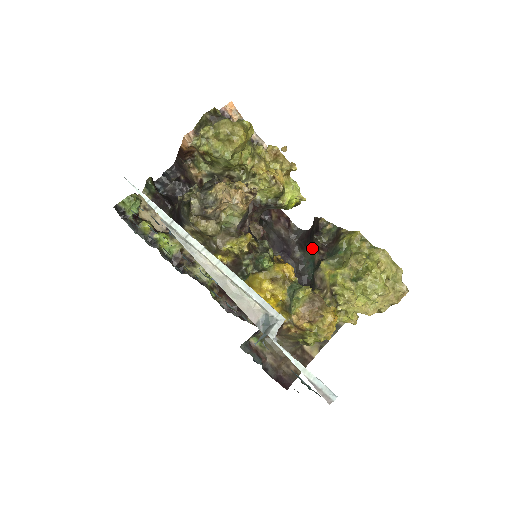
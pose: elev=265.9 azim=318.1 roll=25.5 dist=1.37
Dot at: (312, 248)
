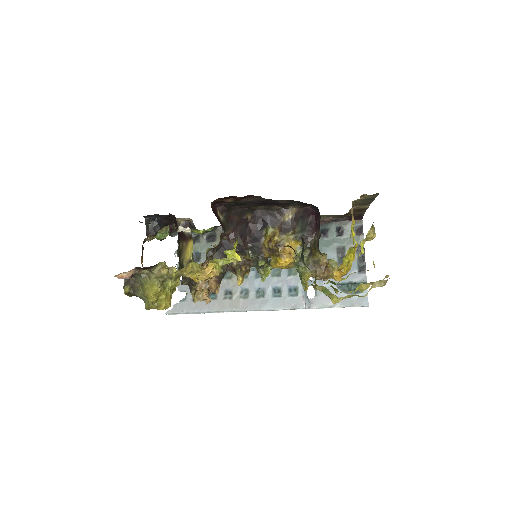
Dot at: occluded
